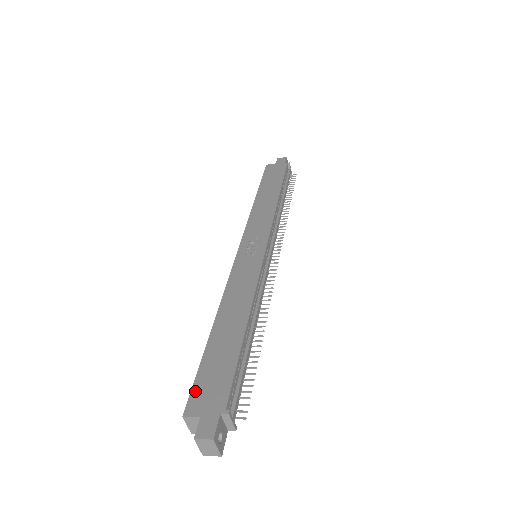
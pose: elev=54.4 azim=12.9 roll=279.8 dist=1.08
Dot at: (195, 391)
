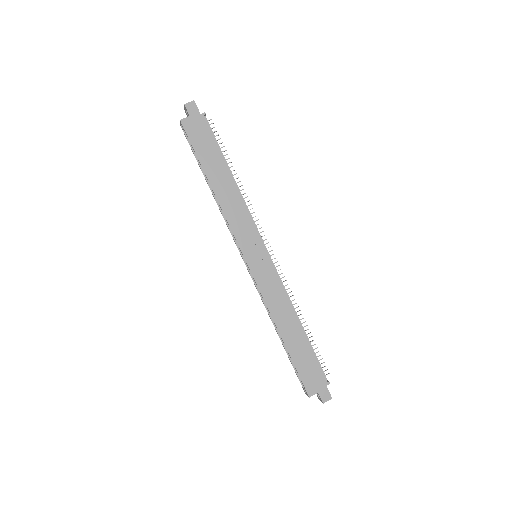
Dot at: (305, 382)
